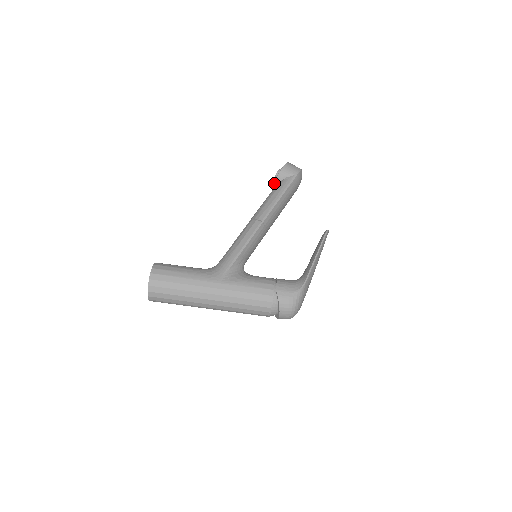
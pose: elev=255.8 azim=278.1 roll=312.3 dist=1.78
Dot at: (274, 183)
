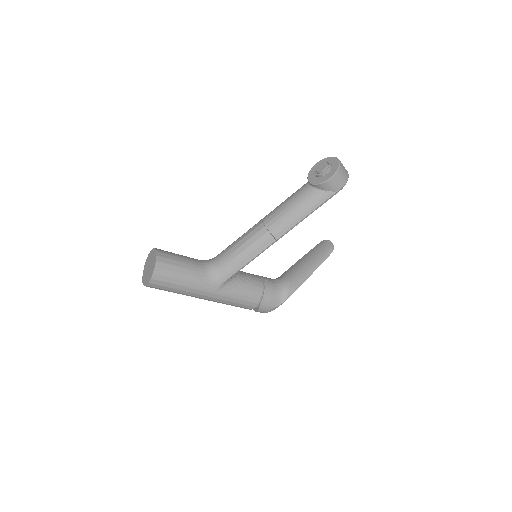
Dot at: (311, 184)
